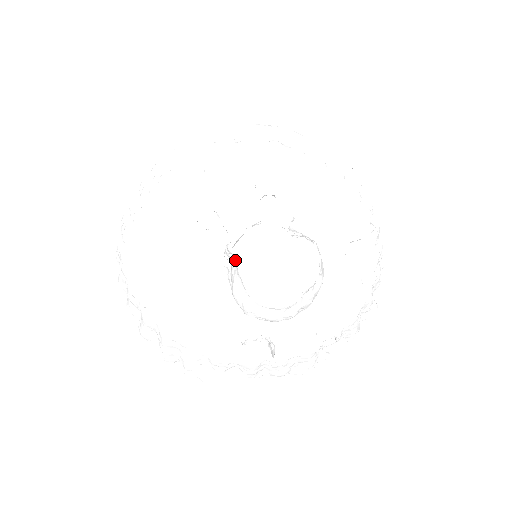
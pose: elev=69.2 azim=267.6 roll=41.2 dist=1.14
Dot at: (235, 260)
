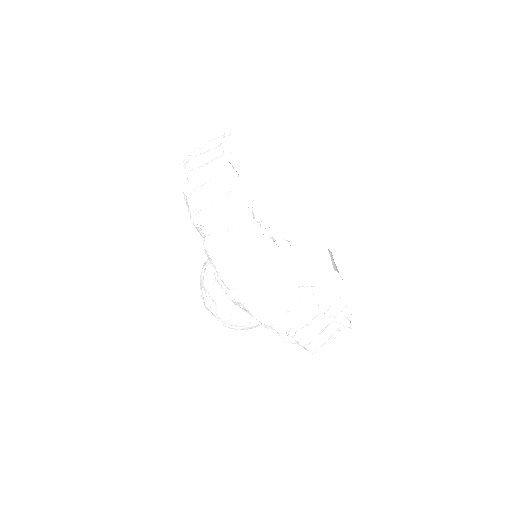
Dot at: occluded
